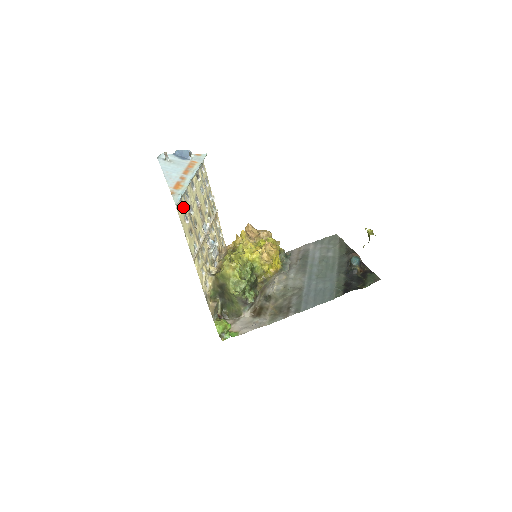
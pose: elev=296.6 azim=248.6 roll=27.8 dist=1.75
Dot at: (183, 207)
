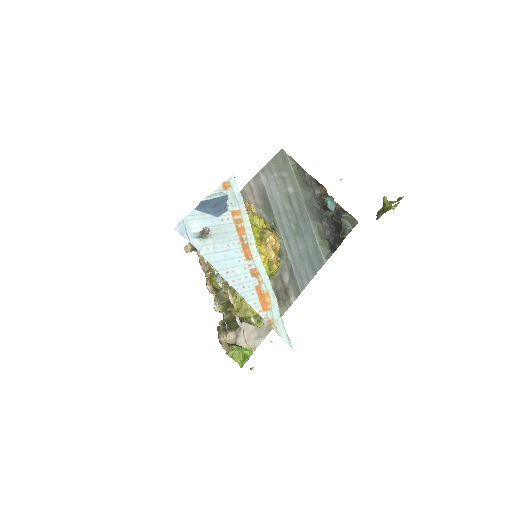
Dot at: occluded
